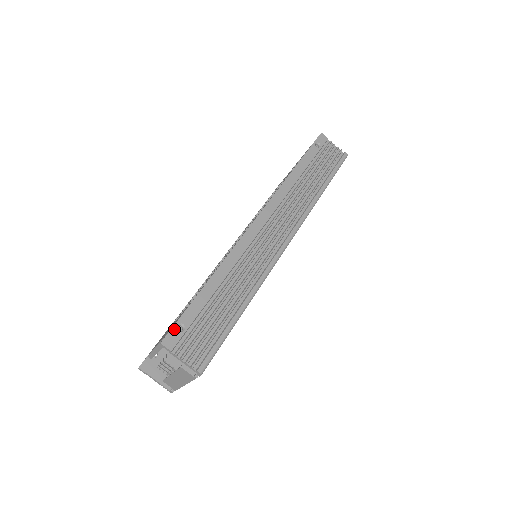
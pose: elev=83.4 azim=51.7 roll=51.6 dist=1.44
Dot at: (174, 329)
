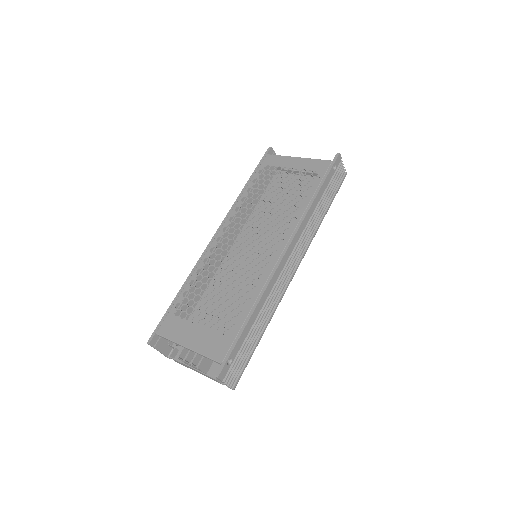
Dot at: (226, 364)
